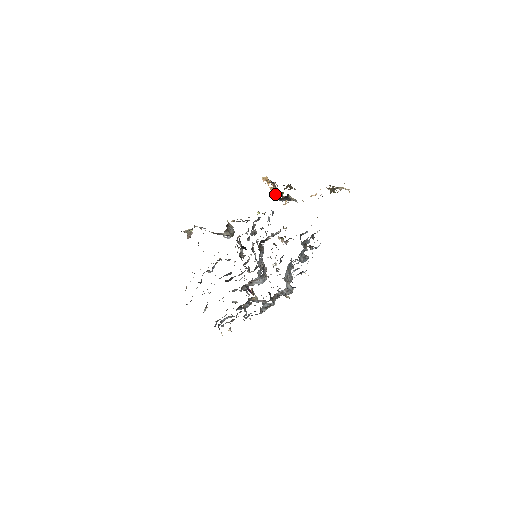
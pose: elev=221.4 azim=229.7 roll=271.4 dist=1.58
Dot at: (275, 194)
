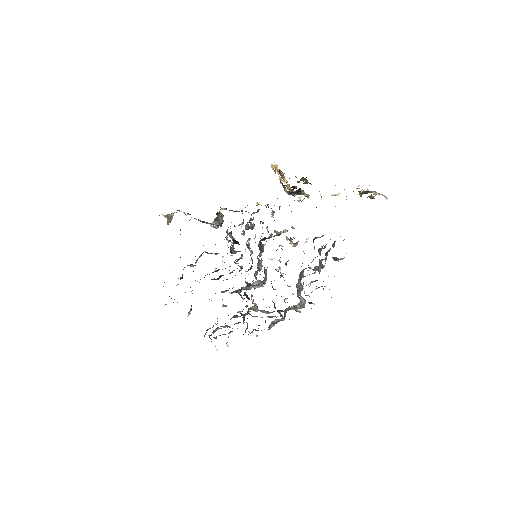
Dot at: (284, 186)
